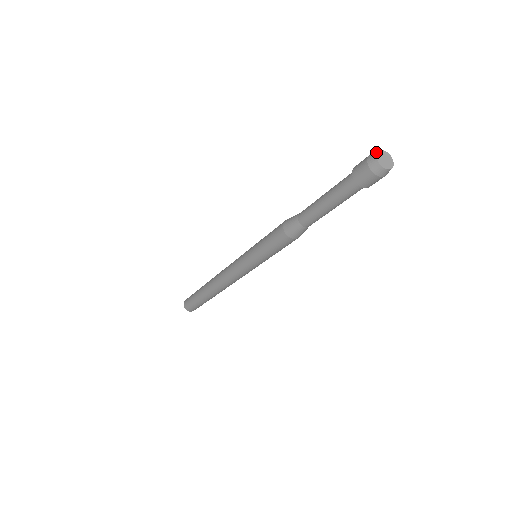
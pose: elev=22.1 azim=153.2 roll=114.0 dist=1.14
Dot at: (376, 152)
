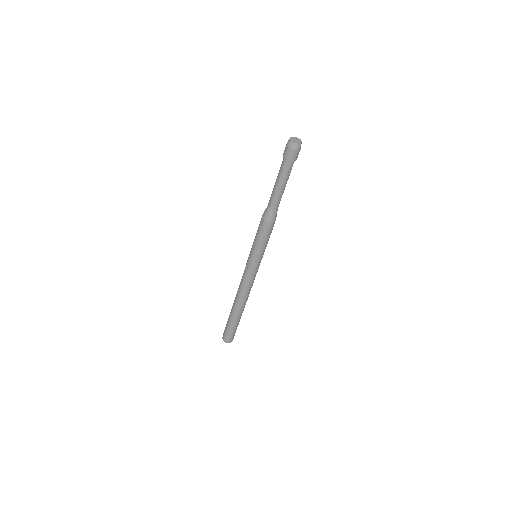
Dot at: (289, 140)
